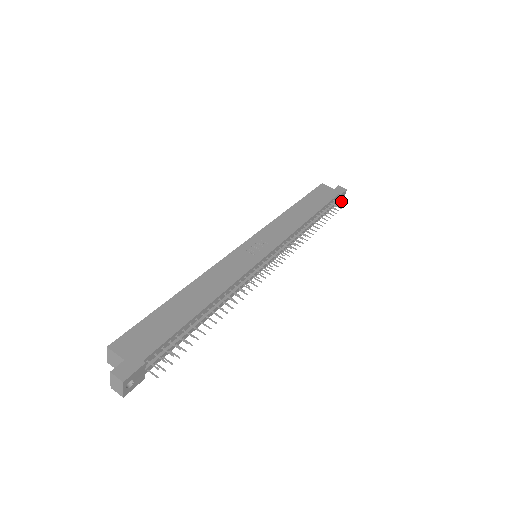
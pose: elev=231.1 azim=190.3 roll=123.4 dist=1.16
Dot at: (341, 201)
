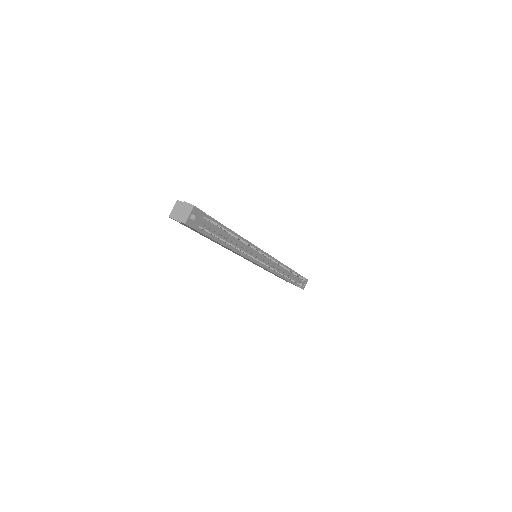
Dot at: (303, 287)
